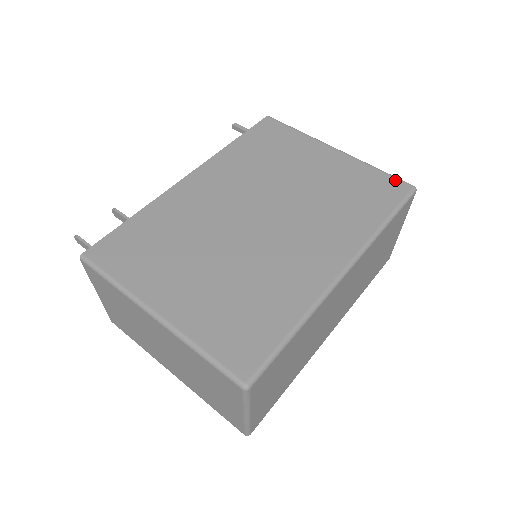
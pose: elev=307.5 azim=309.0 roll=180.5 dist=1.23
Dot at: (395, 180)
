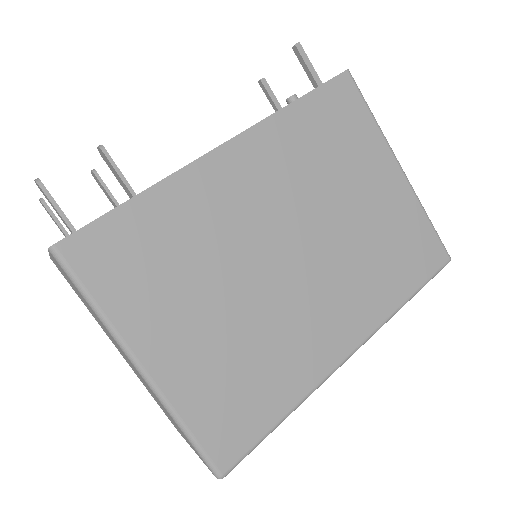
Dot at: (438, 243)
